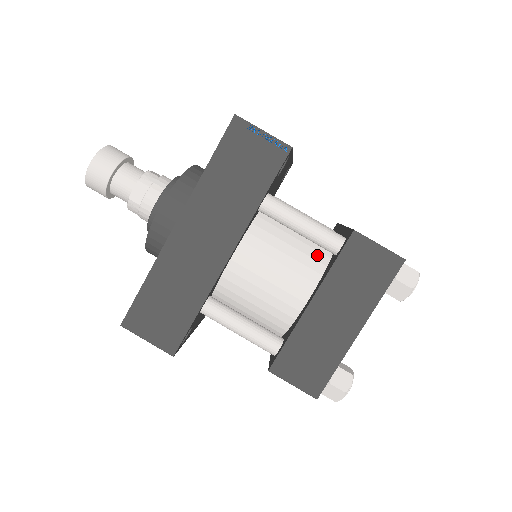
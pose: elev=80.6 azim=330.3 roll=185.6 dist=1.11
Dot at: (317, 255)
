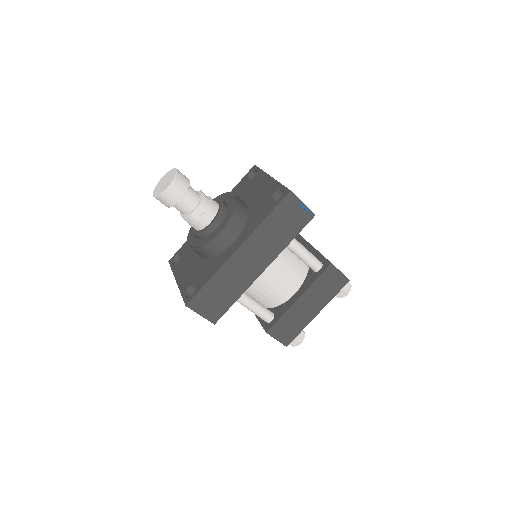
Dot at: (302, 268)
